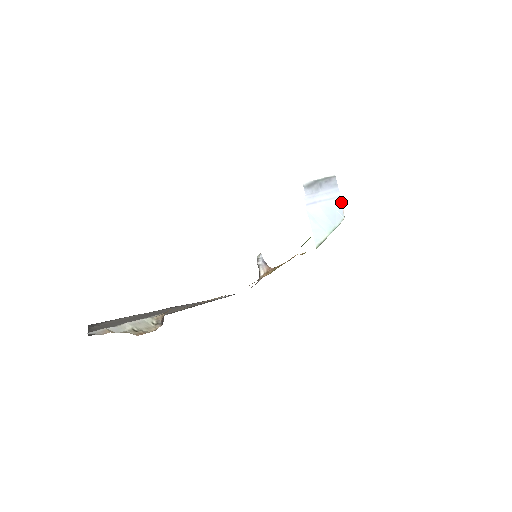
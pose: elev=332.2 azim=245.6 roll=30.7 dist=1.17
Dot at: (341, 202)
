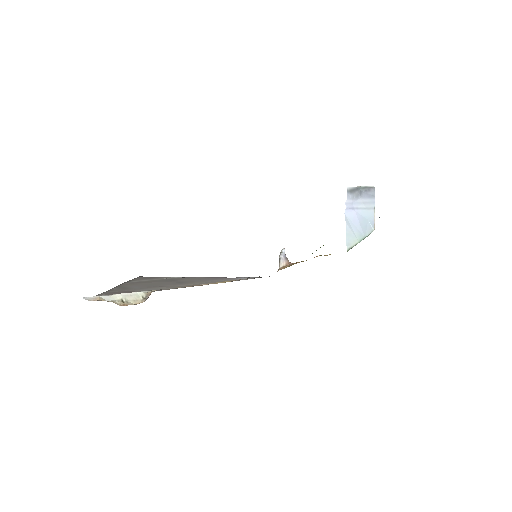
Dot at: (374, 214)
